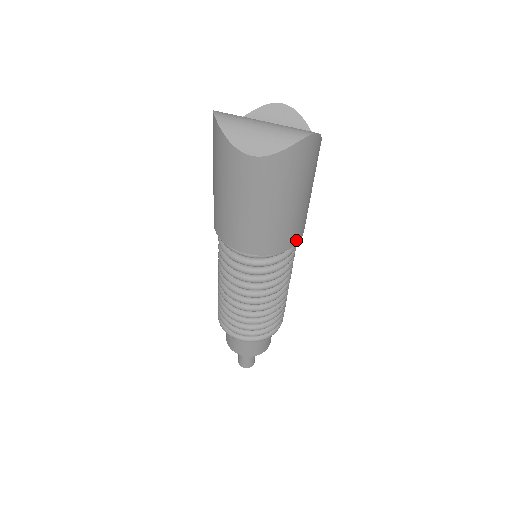
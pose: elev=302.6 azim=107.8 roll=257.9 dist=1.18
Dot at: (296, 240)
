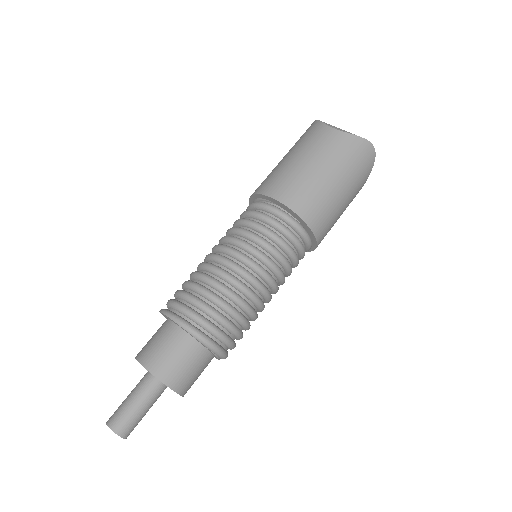
Dot at: (316, 228)
